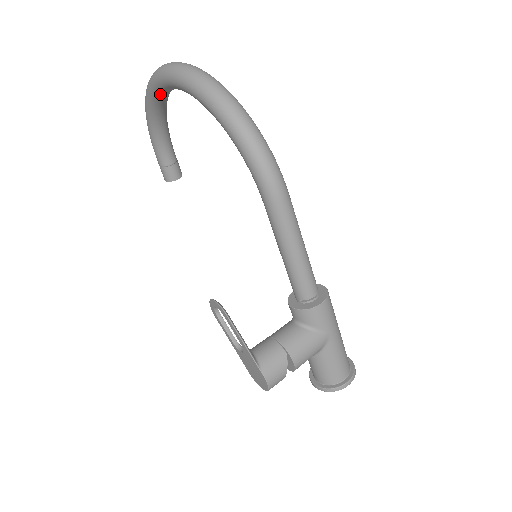
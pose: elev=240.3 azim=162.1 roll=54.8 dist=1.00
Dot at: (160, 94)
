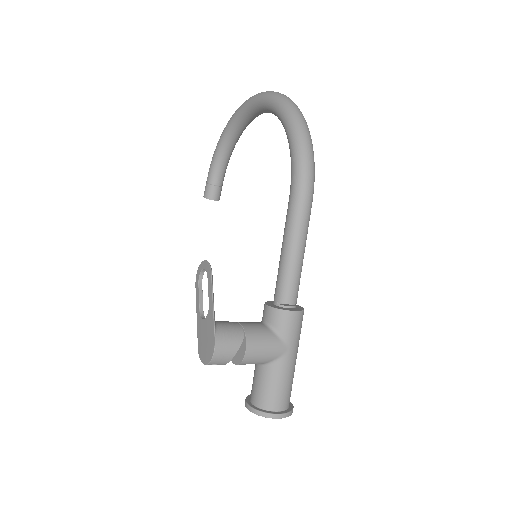
Dot at: (244, 116)
